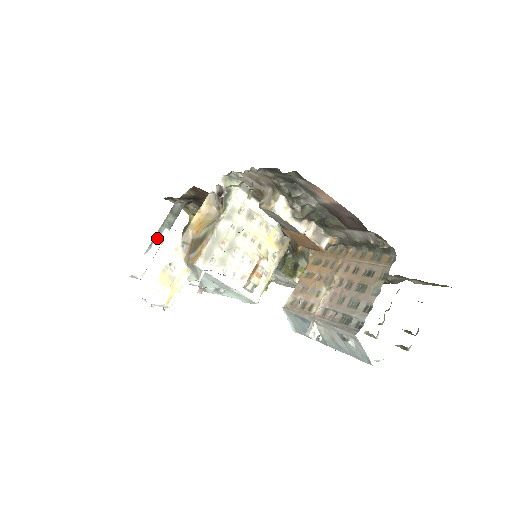
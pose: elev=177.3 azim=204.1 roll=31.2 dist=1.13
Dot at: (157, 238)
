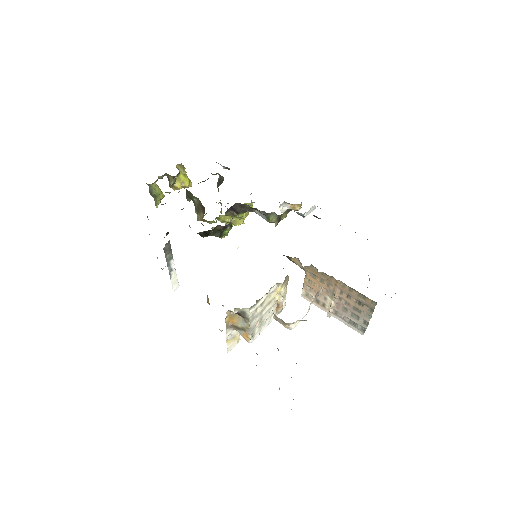
Dot at: (170, 269)
